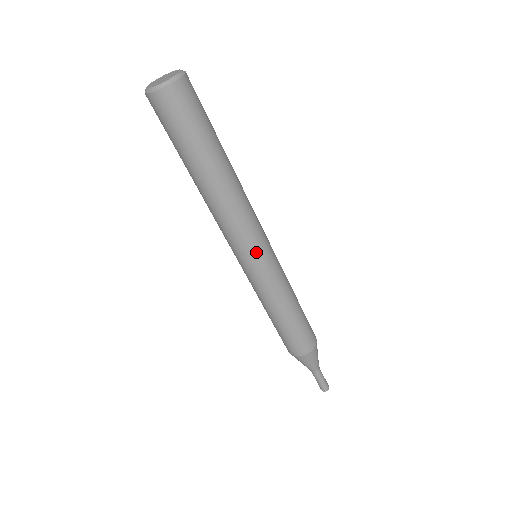
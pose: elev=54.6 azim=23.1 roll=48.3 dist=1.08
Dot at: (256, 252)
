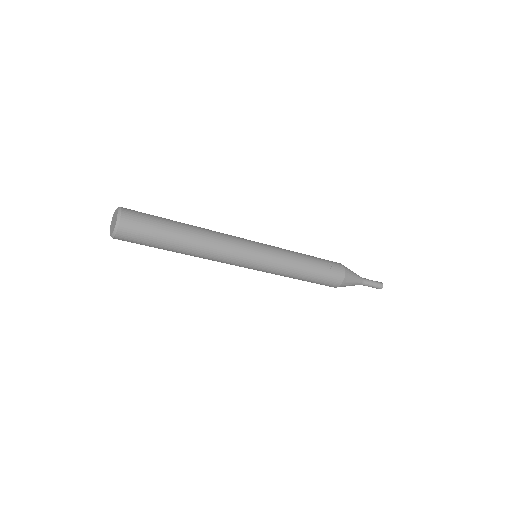
Dot at: (245, 267)
